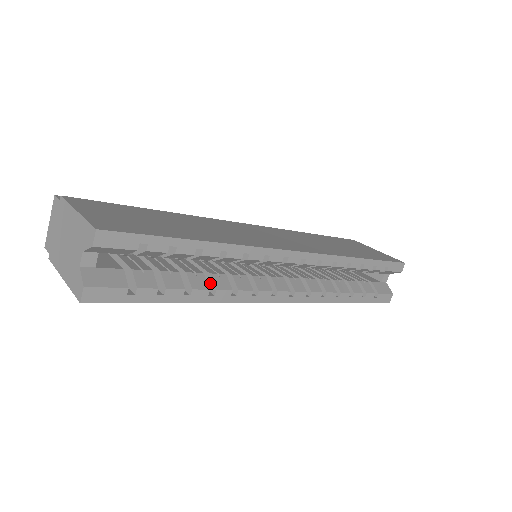
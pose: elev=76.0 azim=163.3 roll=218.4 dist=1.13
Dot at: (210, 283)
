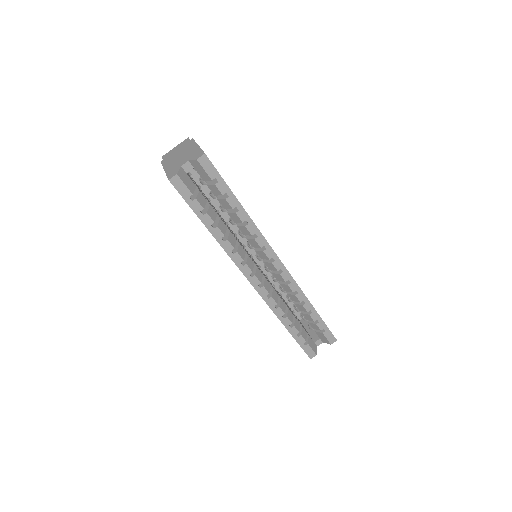
Dot at: (226, 235)
